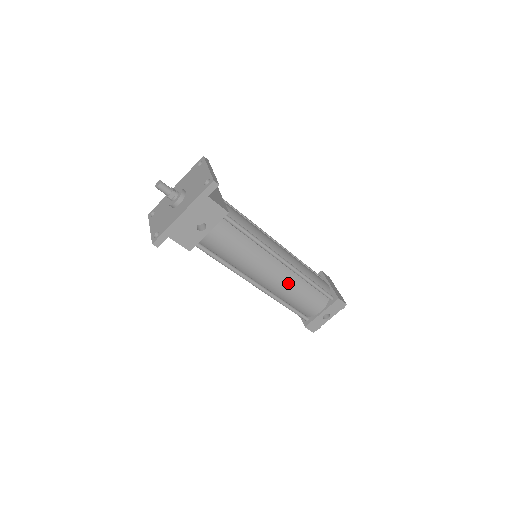
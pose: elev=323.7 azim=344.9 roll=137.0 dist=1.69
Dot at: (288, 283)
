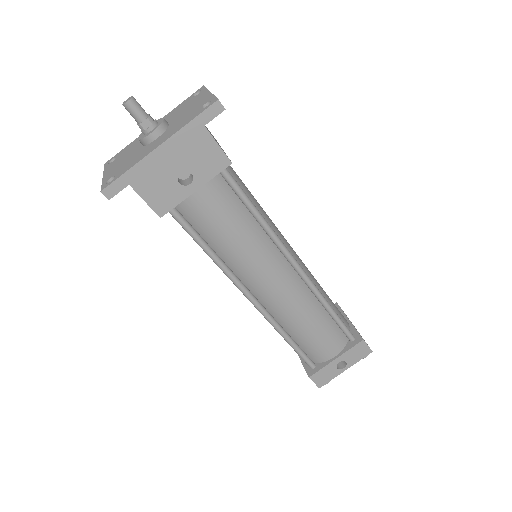
Dot at: (298, 303)
